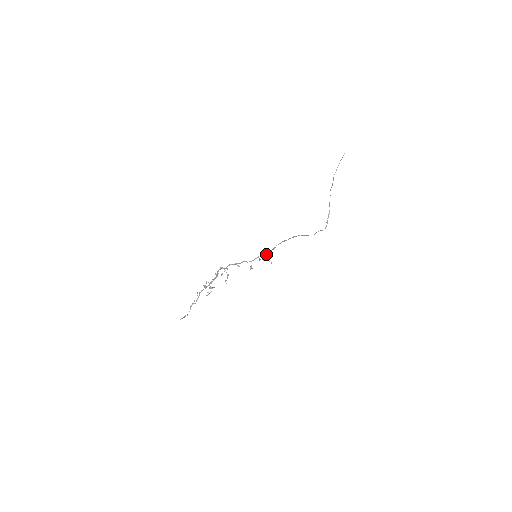
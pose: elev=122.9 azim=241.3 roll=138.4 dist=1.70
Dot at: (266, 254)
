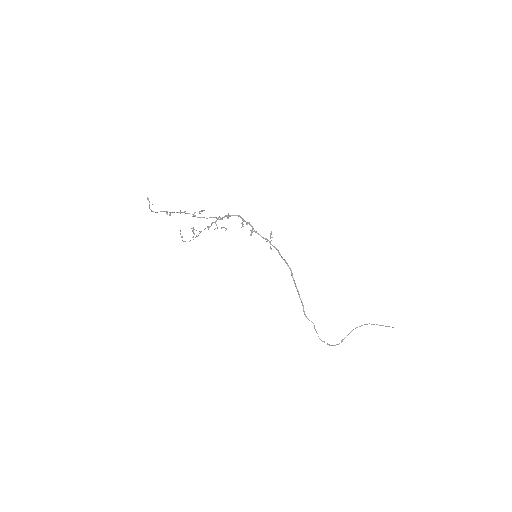
Dot at: occluded
